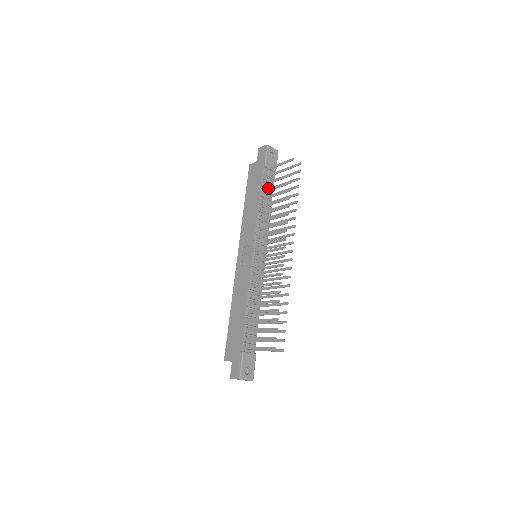
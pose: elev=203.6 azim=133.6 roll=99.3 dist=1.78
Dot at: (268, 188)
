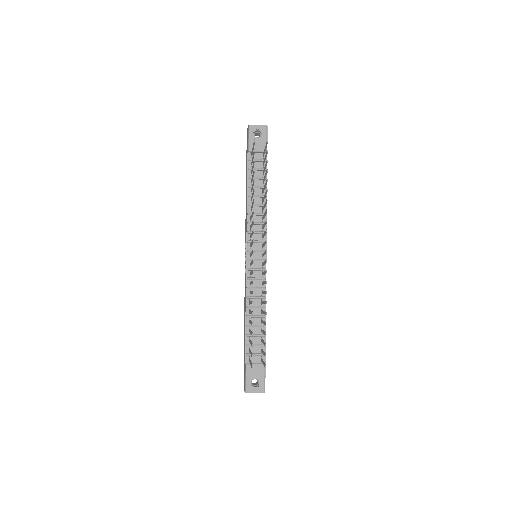
Dot at: (259, 175)
